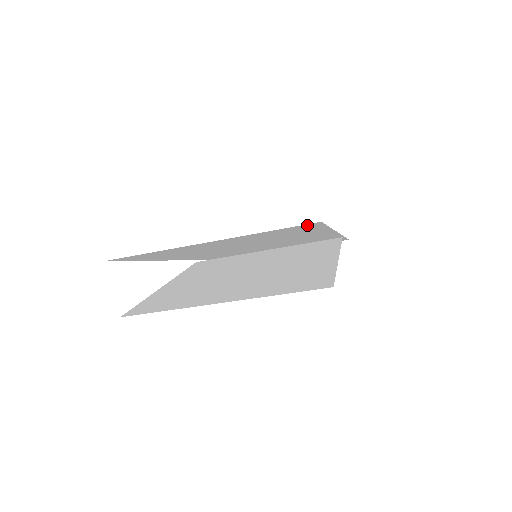
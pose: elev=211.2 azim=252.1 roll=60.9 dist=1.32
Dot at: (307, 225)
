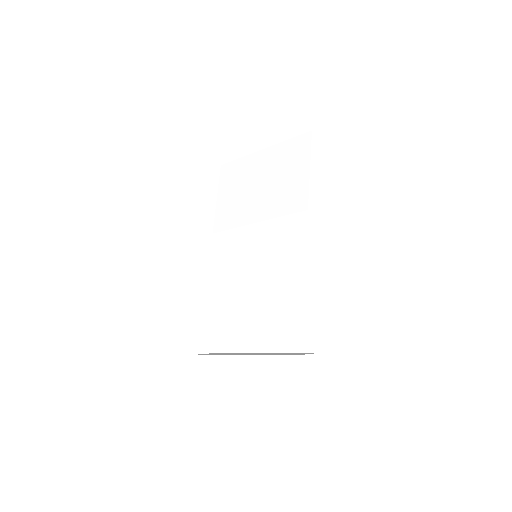
Dot at: occluded
